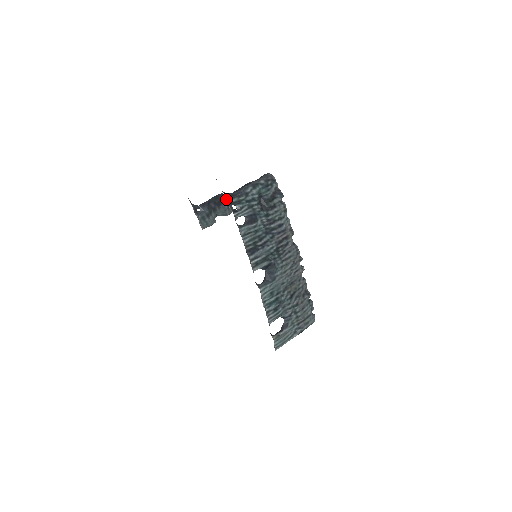
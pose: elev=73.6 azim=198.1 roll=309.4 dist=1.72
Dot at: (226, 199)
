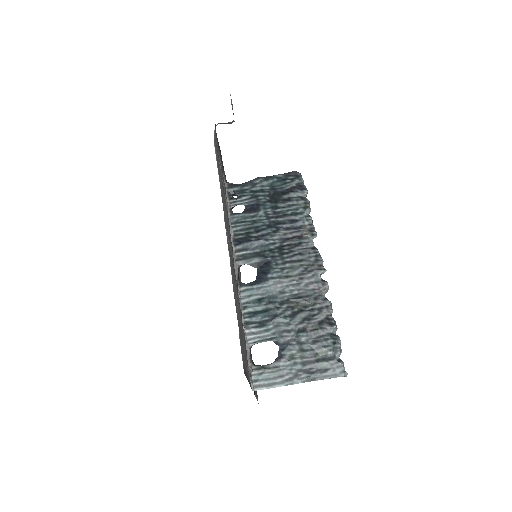
Dot at: (226, 187)
